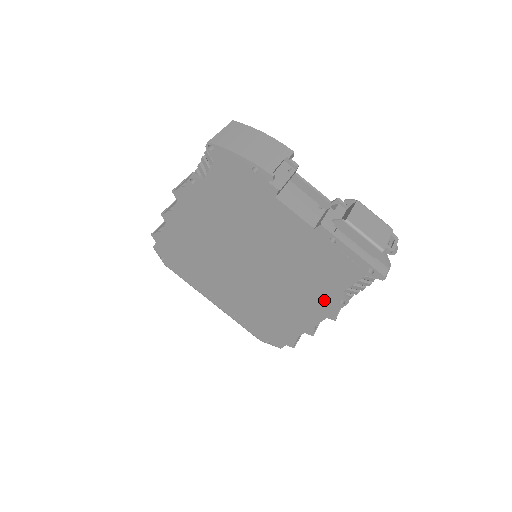
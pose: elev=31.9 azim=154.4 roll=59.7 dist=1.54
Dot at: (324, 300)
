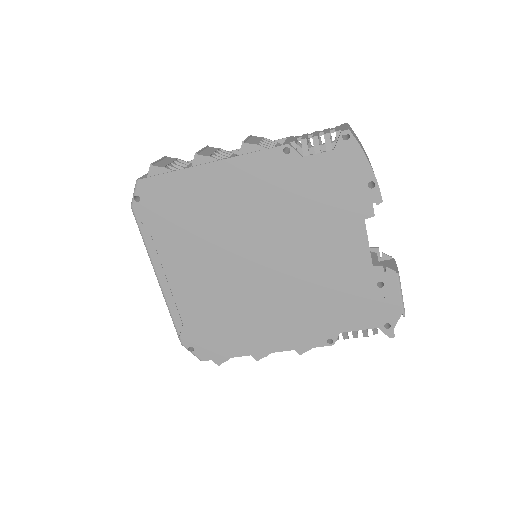
Dot at: (312, 332)
